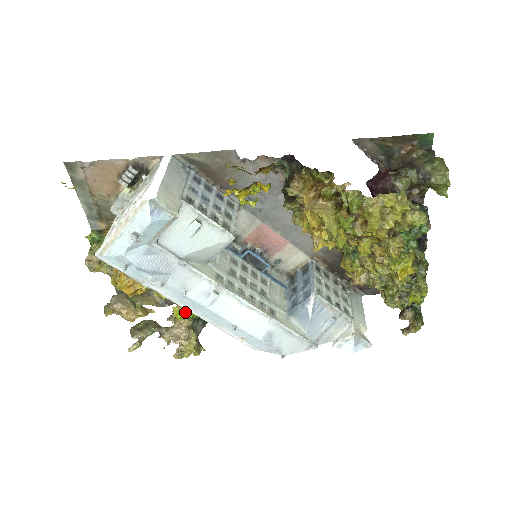
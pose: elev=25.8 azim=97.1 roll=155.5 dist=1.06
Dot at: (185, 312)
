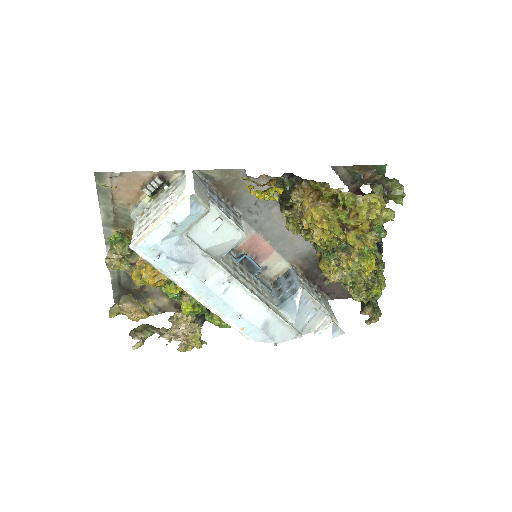
Dot at: (192, 307)
